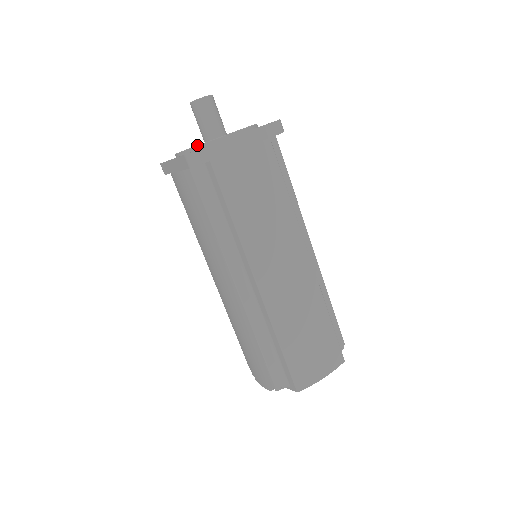
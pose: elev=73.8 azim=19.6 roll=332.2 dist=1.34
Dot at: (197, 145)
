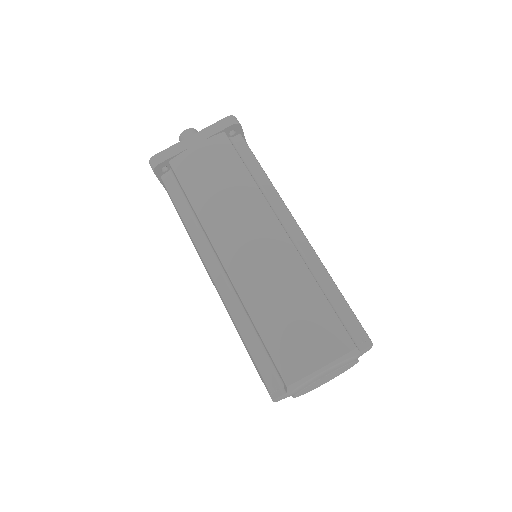
Dot at: occluded
